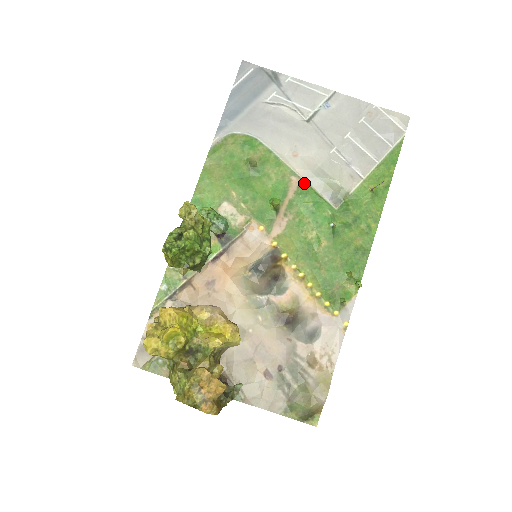
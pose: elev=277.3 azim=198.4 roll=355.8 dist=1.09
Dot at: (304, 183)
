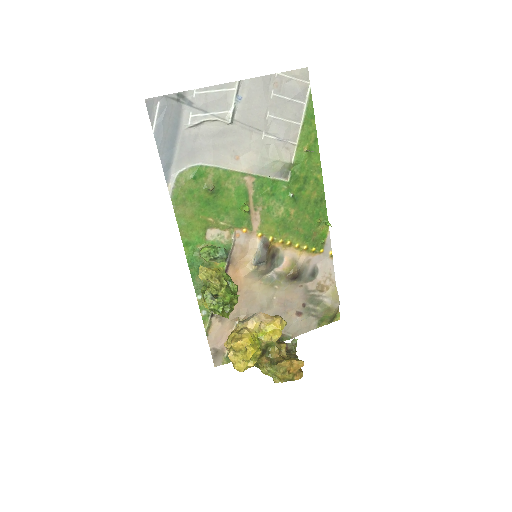
Dot at: (256, 177)
